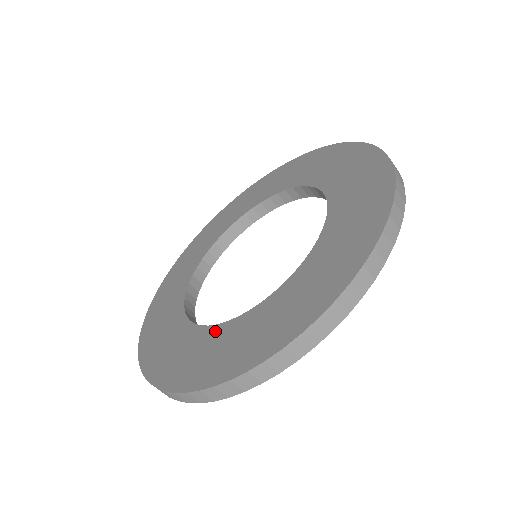
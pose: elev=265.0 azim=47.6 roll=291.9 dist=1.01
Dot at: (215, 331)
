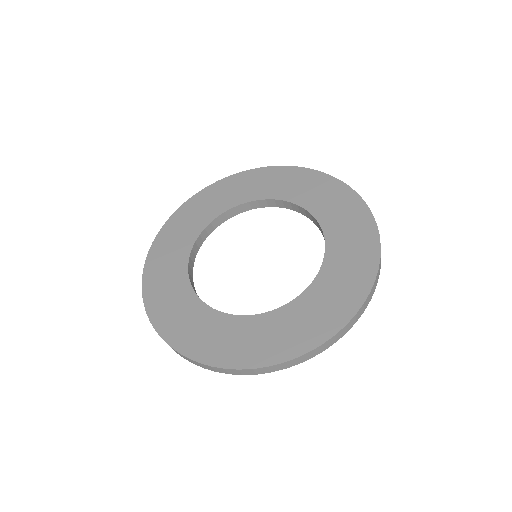
Dot at: (296, 305)
